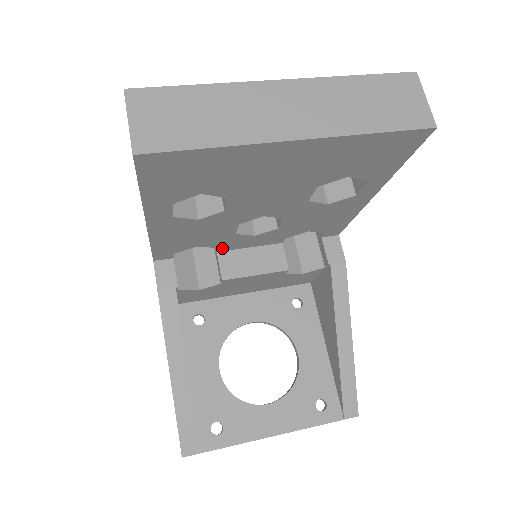
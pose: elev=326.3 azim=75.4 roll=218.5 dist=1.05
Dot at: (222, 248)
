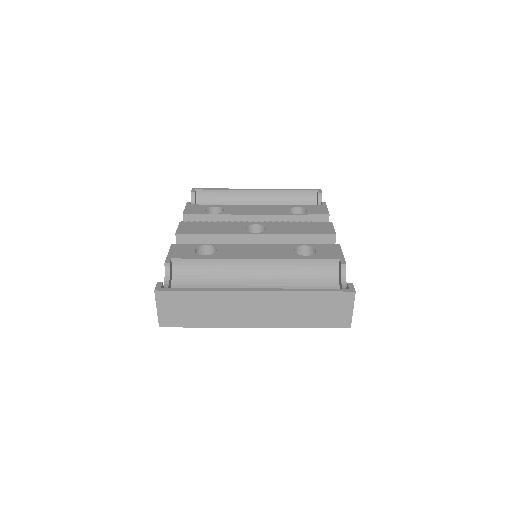
Dot at: occluded
